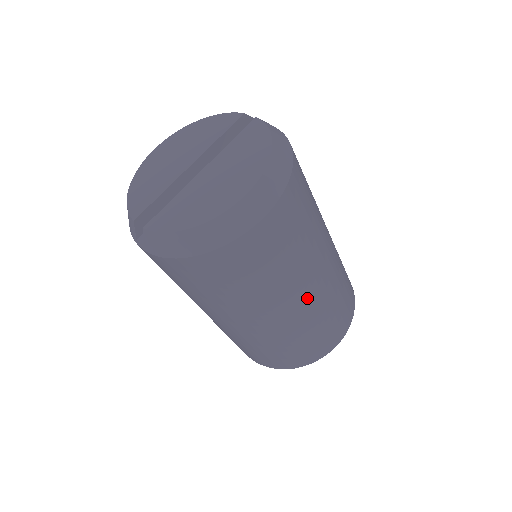
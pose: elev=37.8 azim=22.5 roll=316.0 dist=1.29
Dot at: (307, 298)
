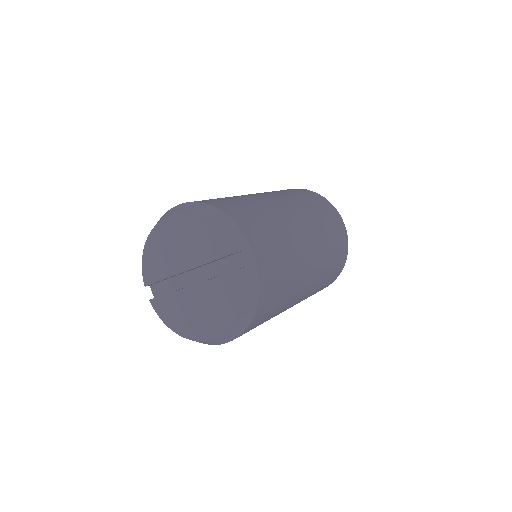
Dot at: occluded
